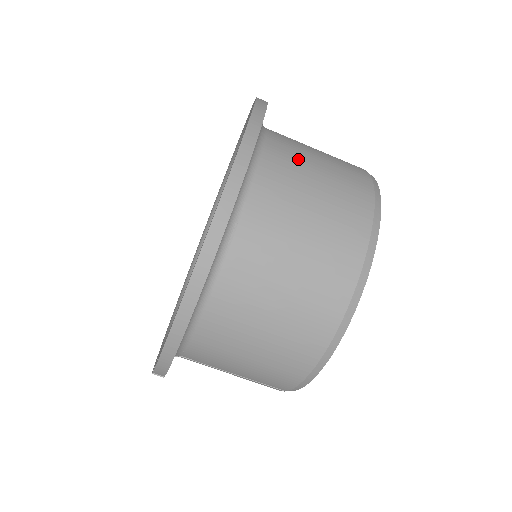
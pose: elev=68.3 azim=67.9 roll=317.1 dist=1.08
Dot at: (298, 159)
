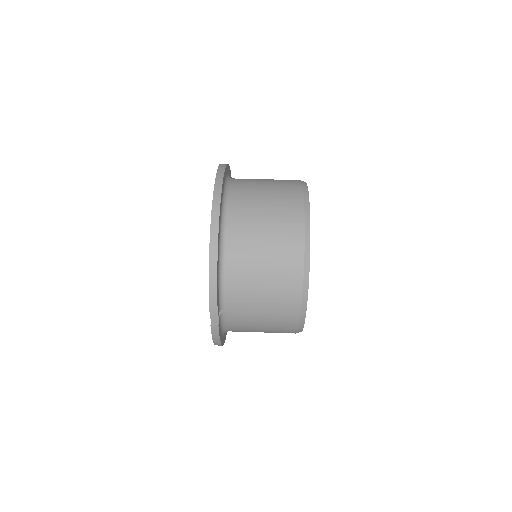
Dot at: (253, 179)
